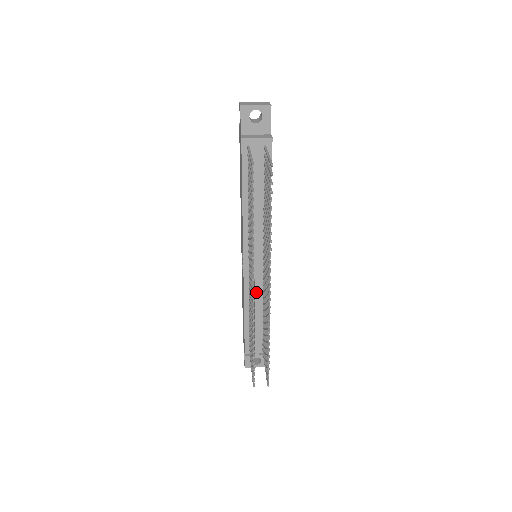
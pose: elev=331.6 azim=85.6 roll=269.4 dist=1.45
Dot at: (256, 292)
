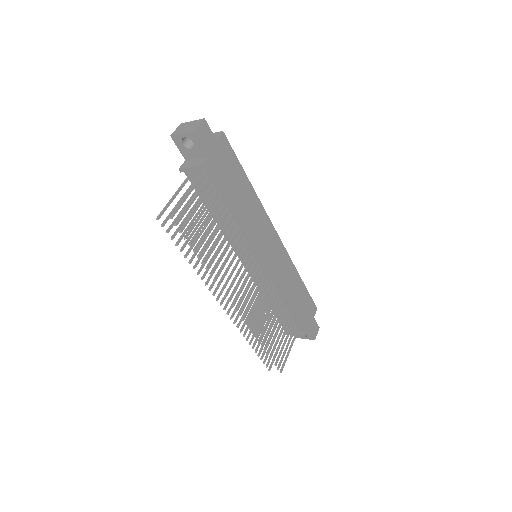
Dot at: occluded
